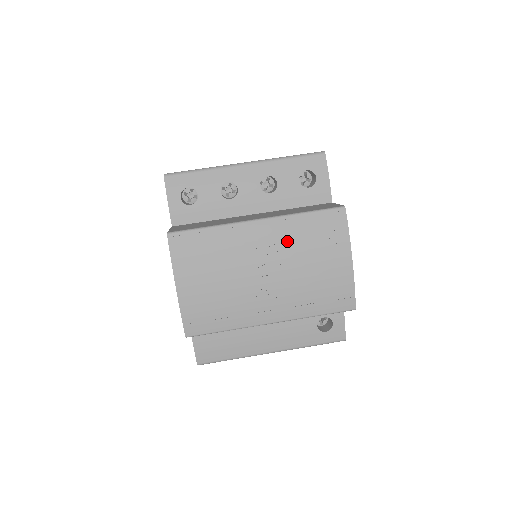
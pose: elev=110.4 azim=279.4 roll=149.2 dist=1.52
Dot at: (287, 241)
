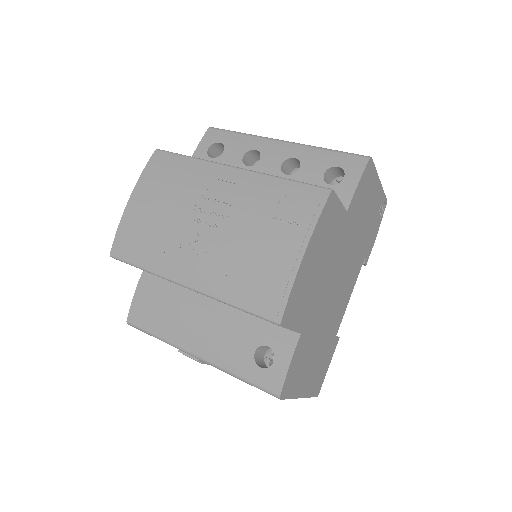
Dot at: (247, 198)
